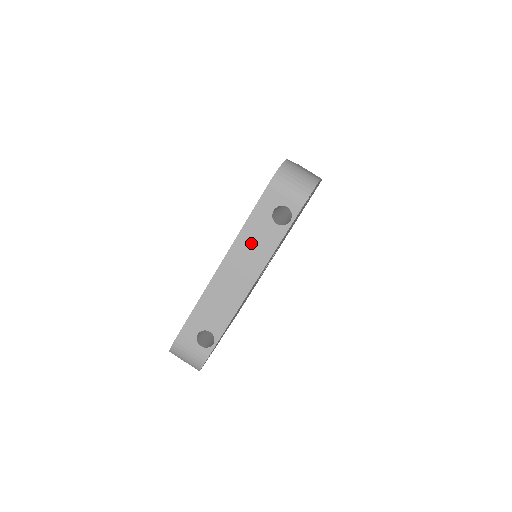
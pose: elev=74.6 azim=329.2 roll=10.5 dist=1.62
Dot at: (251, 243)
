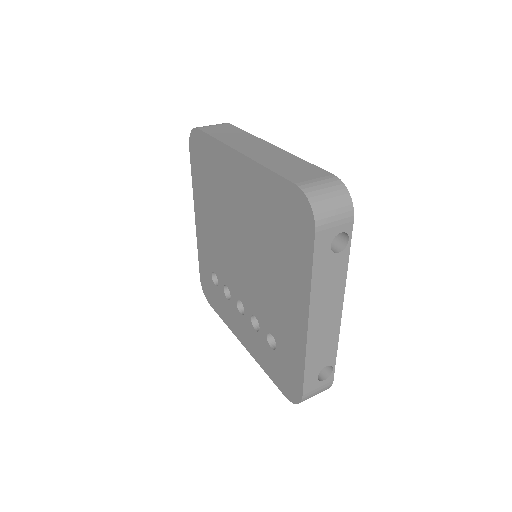
Dot at: (325, 286)
